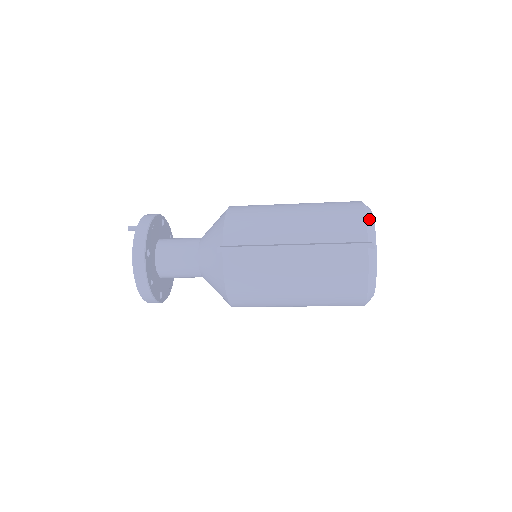
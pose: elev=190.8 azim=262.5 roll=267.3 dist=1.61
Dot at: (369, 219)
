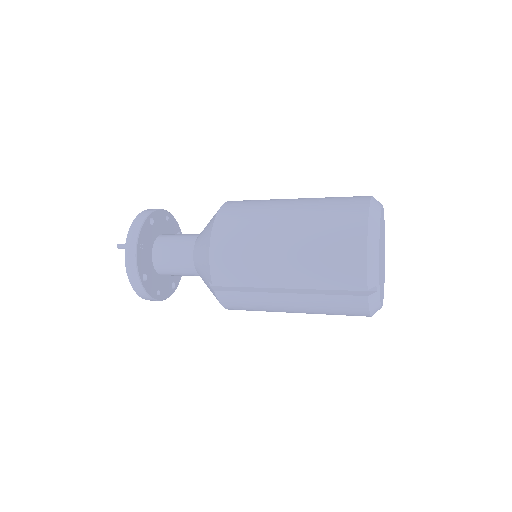
Dot at: (371, 258)
